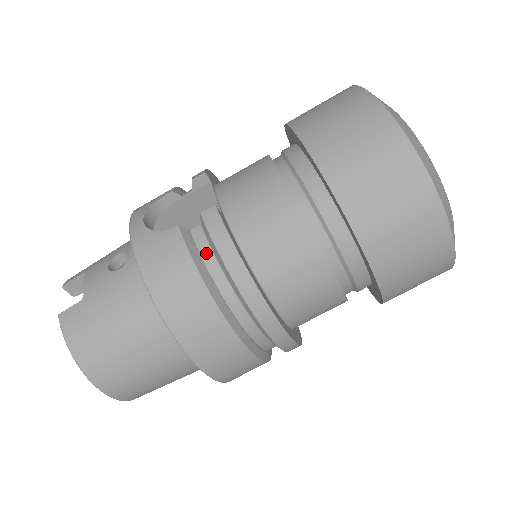
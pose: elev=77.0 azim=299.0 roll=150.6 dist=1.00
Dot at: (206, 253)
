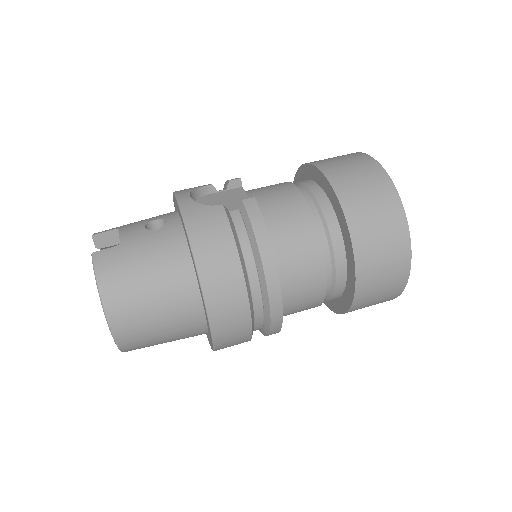
Dot at: (240, 229)
